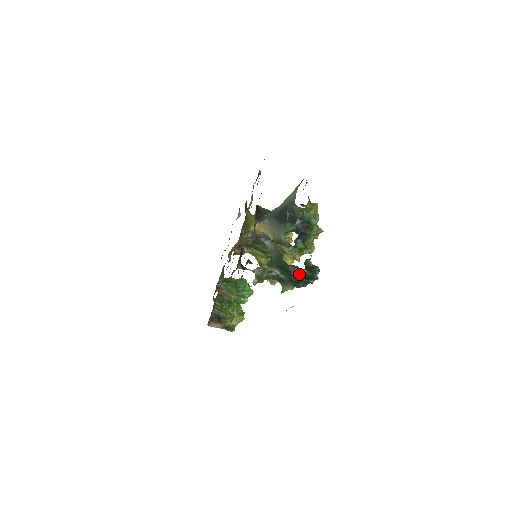
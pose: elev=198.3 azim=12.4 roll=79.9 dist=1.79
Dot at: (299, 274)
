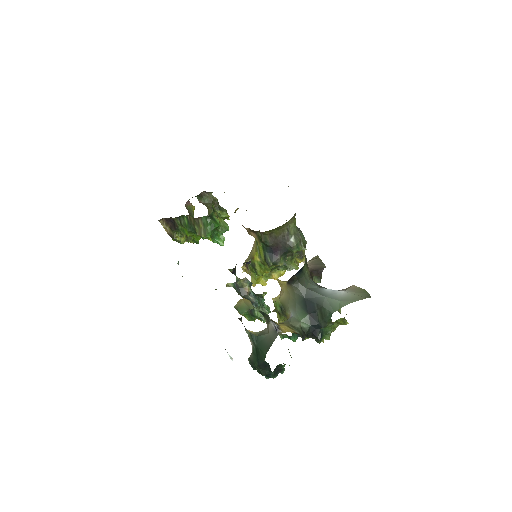
Dot at: (264, 370)
